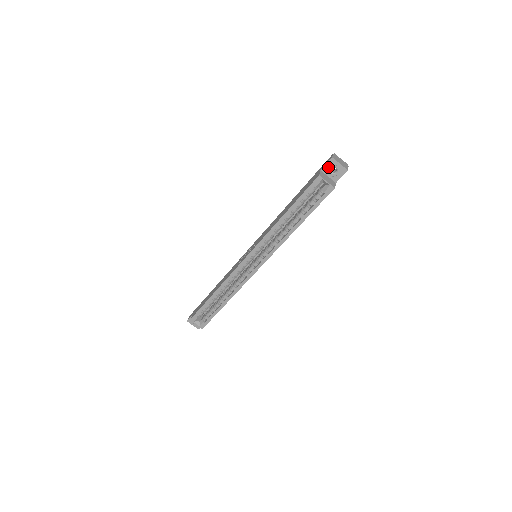
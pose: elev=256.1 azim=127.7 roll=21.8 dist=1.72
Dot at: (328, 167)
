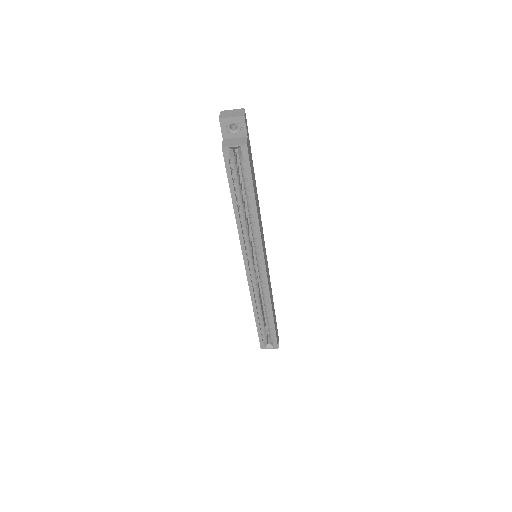
Dot at: (225, 130)
